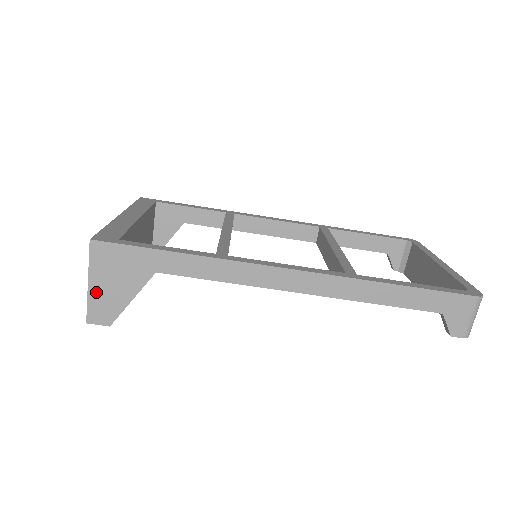
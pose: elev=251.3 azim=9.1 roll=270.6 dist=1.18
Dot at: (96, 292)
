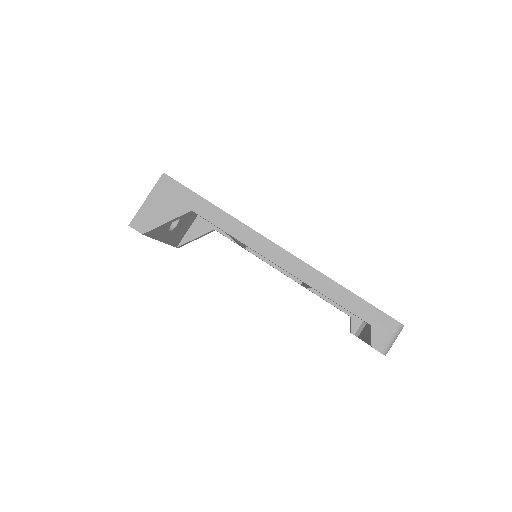
Dot at: (147, 207)
